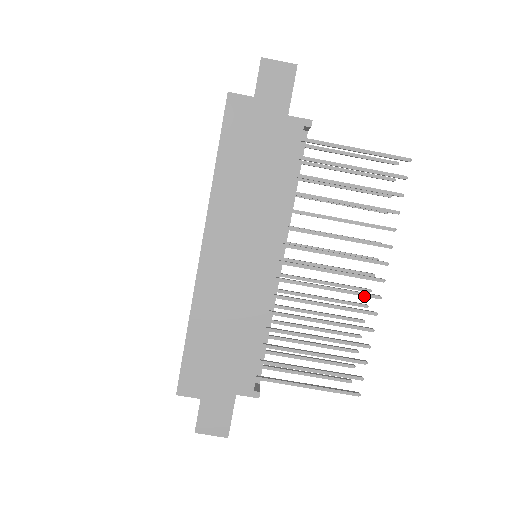
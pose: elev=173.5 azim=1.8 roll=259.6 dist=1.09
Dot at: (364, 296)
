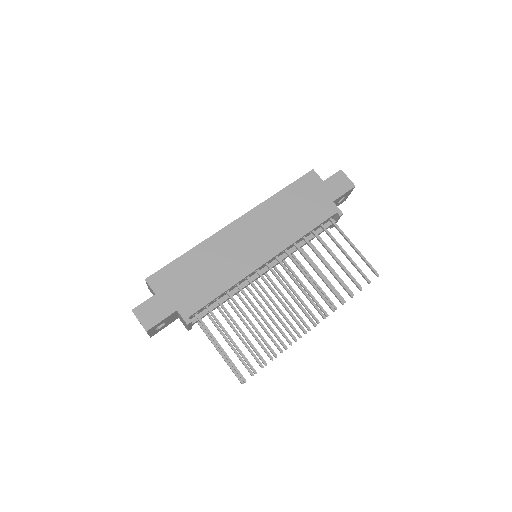
Dot at: (298, 323)
